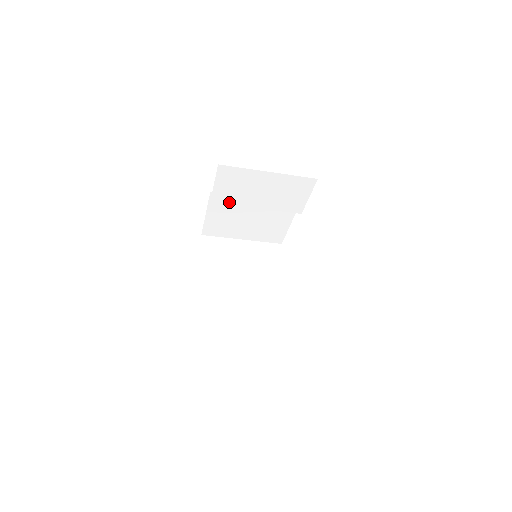
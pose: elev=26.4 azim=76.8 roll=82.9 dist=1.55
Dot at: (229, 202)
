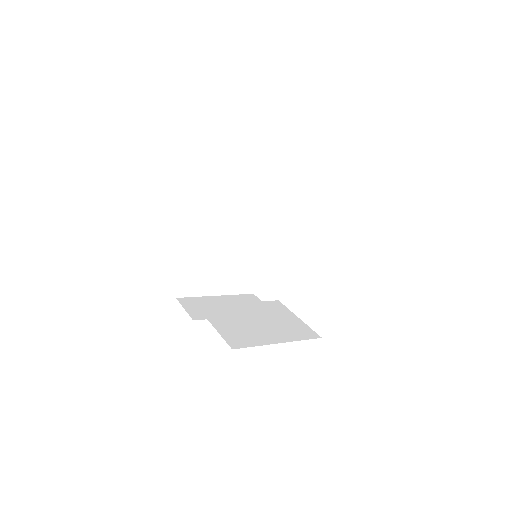
Dot at: occluded
